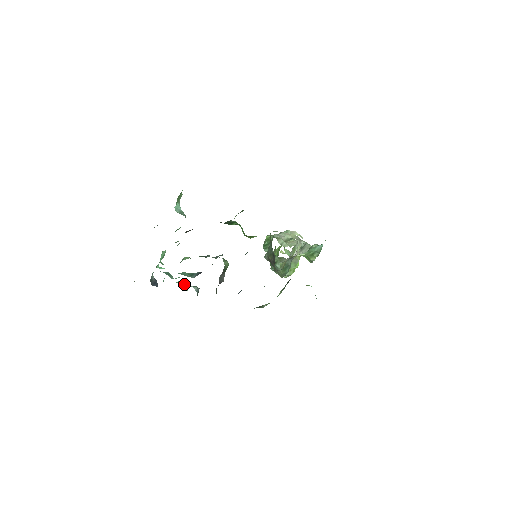
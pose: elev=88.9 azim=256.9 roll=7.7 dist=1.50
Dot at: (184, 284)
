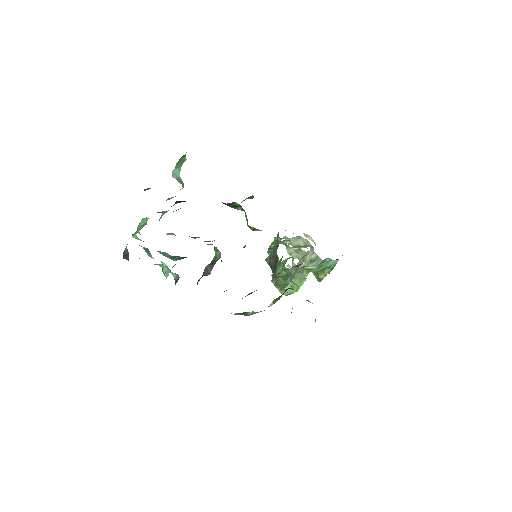
Dot at: (164, 269)
